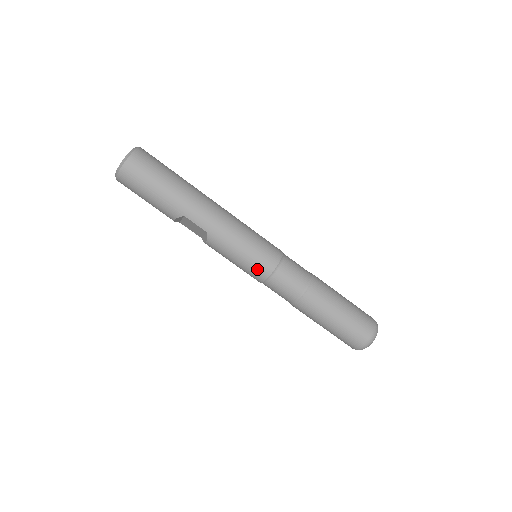
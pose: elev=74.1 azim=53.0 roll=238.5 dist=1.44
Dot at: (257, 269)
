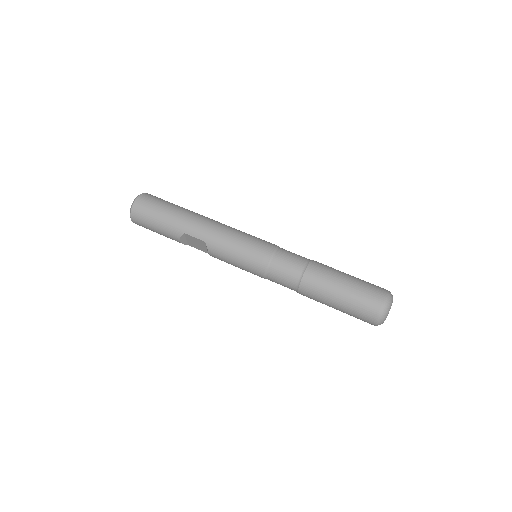
Dot at: (254, 263)
